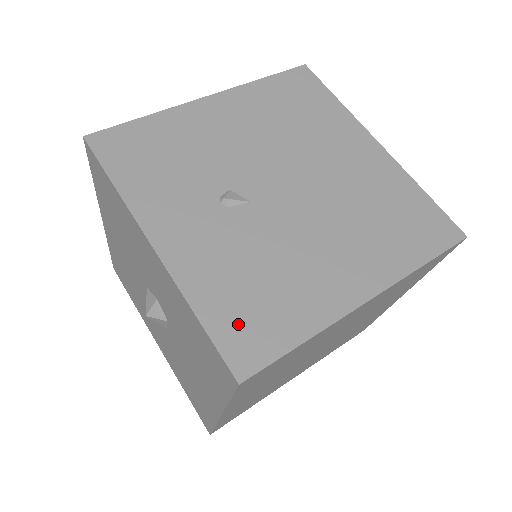
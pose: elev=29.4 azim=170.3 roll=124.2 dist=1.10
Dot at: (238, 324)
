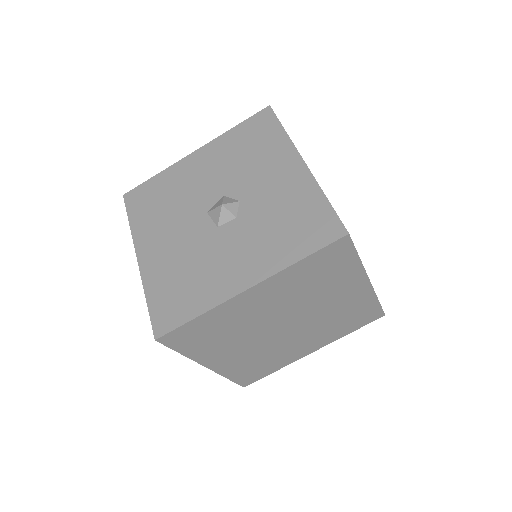
Dot at: occluded
